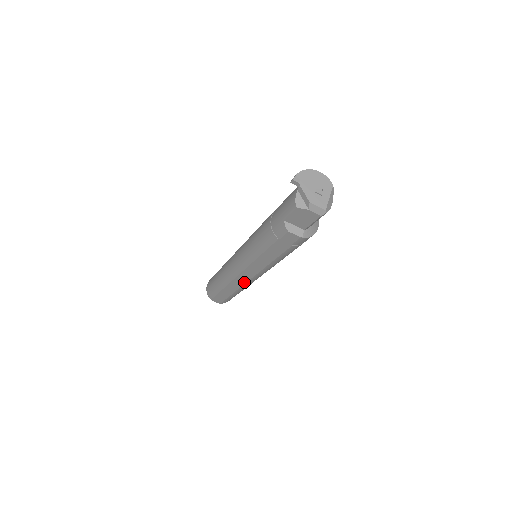
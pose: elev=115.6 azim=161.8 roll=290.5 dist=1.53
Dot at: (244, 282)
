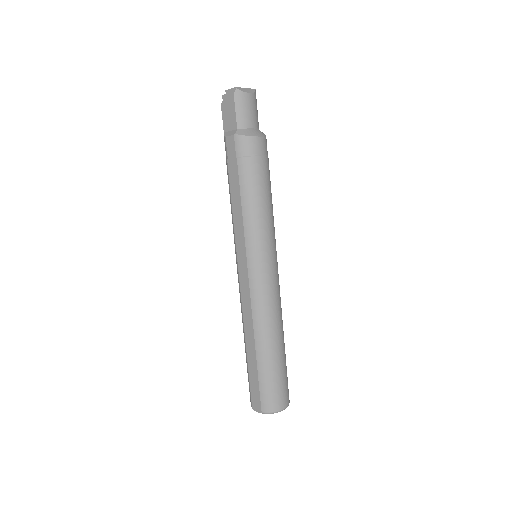
Dot at: (249, 300)
